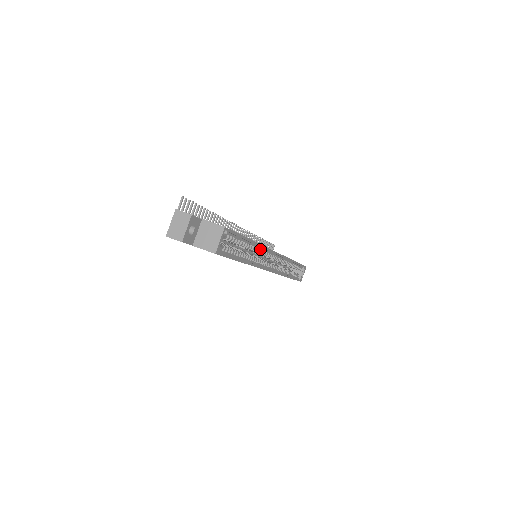
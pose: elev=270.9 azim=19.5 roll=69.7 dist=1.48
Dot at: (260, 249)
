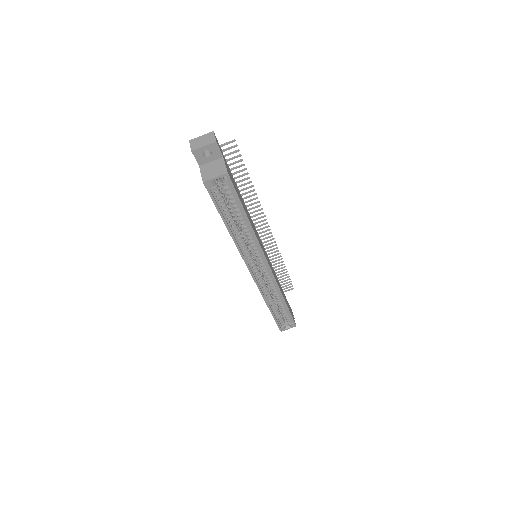
Dot at: (255, 242)
